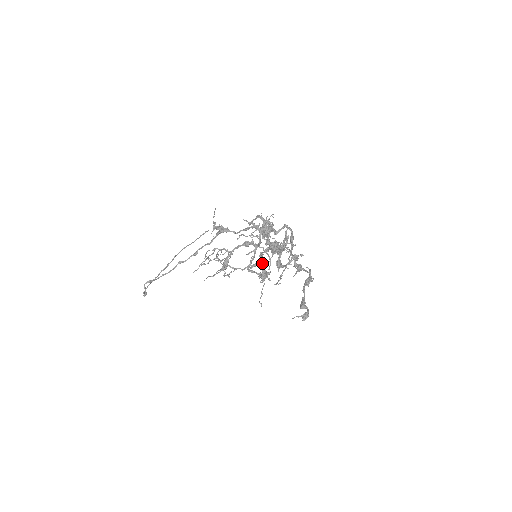
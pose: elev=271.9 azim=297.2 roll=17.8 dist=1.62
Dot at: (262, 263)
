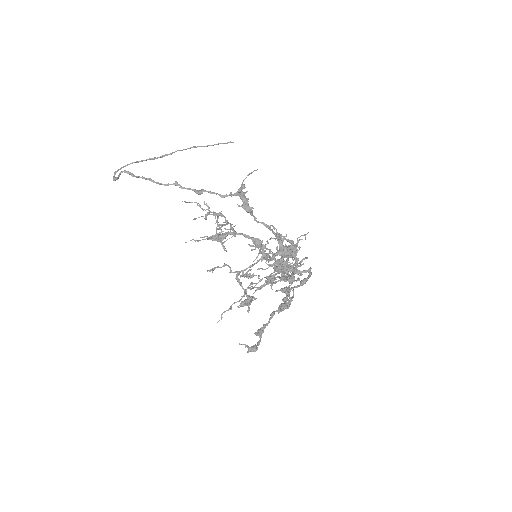
Dot at: (255, 285)
